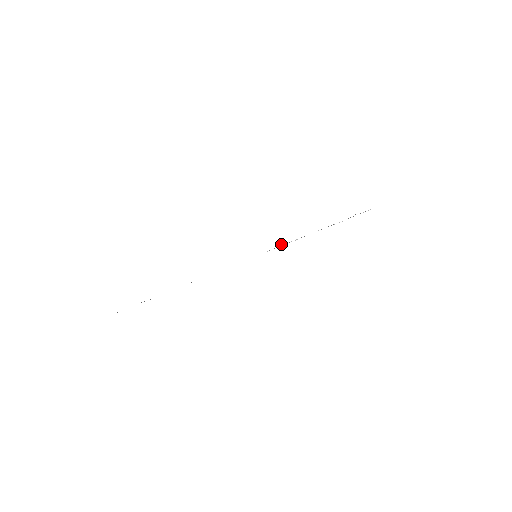
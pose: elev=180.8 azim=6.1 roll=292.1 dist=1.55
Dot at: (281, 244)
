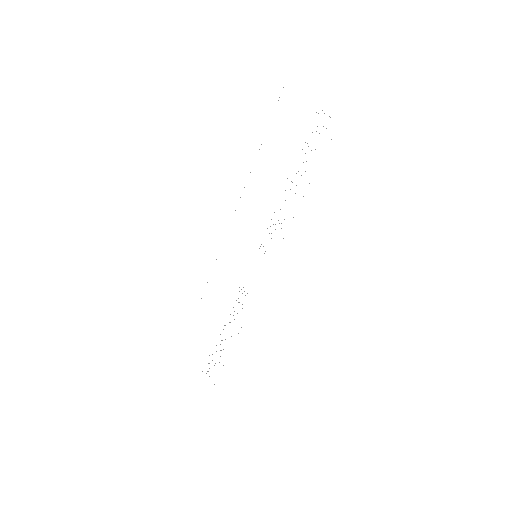
Dot at: occluded
